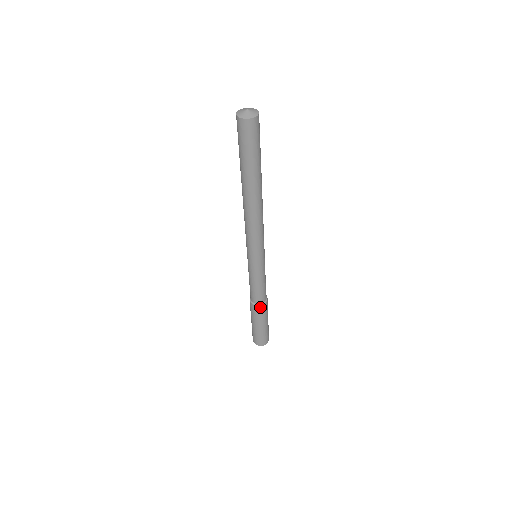
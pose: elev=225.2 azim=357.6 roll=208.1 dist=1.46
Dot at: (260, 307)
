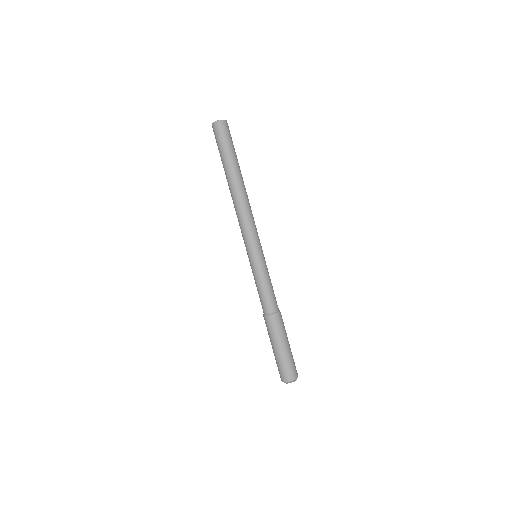
Dot at: (271, 318)
